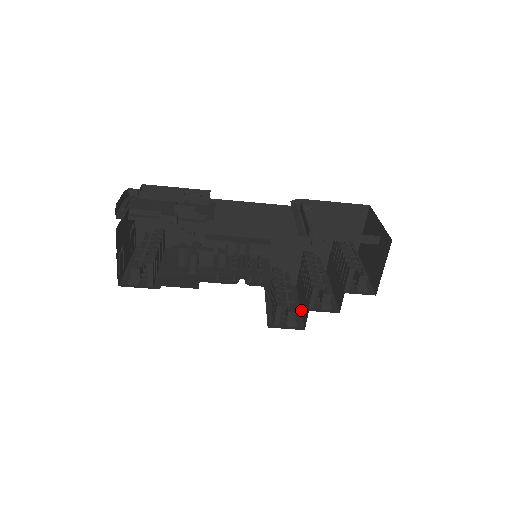
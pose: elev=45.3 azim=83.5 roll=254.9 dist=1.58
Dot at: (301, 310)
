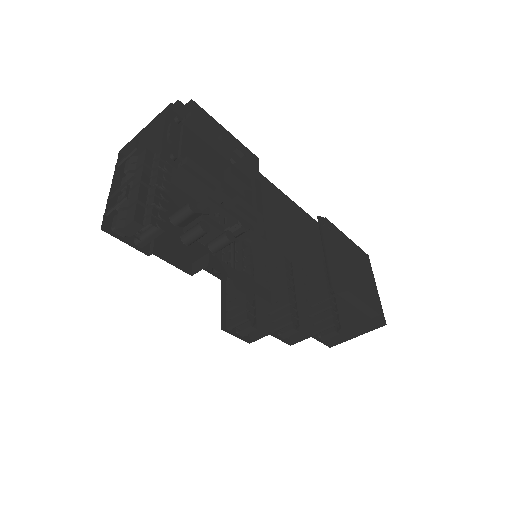
Dot at: occluded
